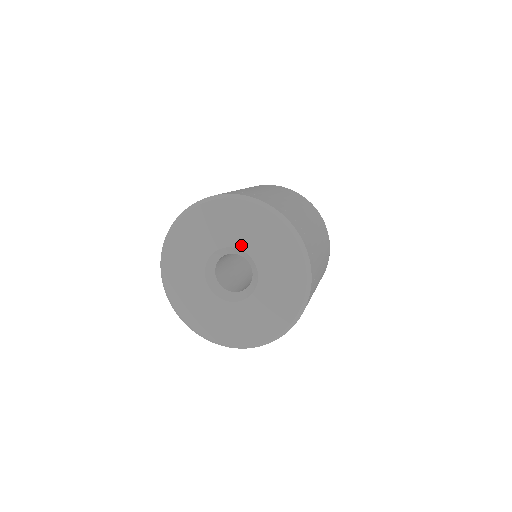
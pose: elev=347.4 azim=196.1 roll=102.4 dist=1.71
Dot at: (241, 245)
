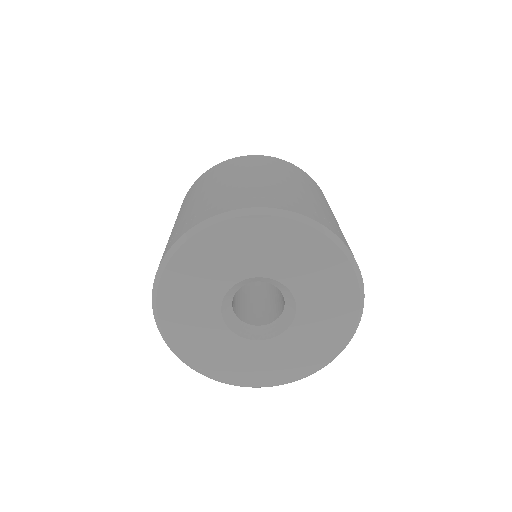
Dot at: (285, 279)
